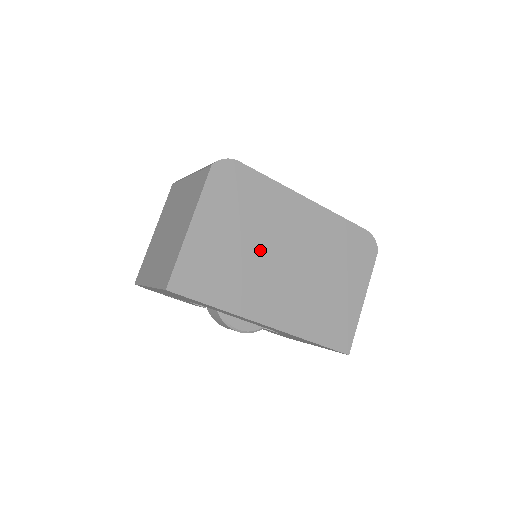
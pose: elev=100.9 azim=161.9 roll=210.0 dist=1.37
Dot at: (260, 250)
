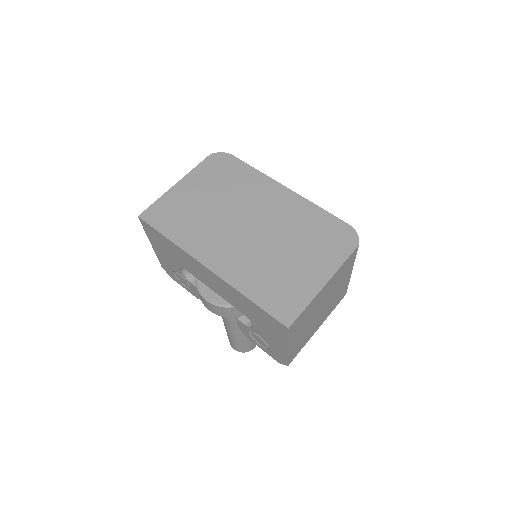
Dot at: (225, 212)
